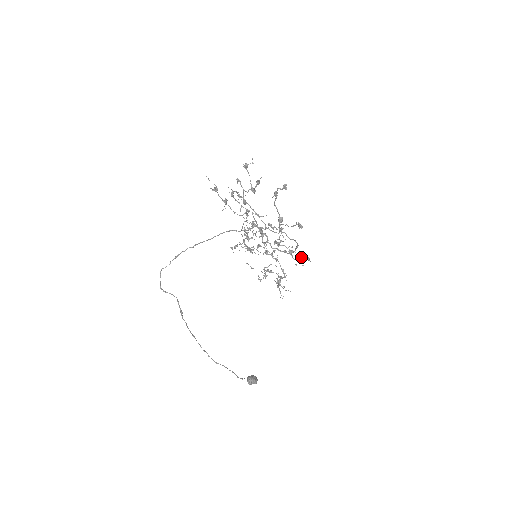
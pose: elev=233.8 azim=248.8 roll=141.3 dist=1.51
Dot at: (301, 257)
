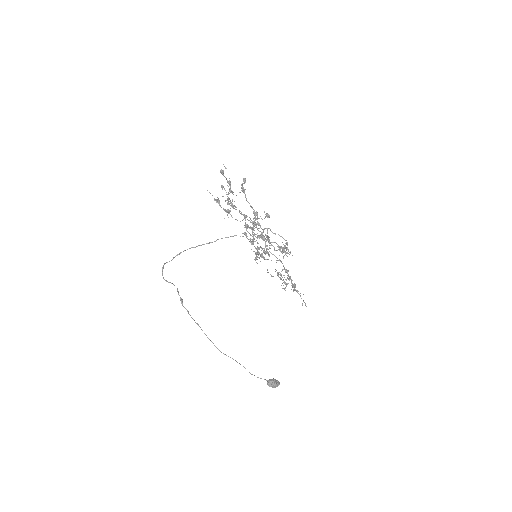
Dot at: (284, 249)
